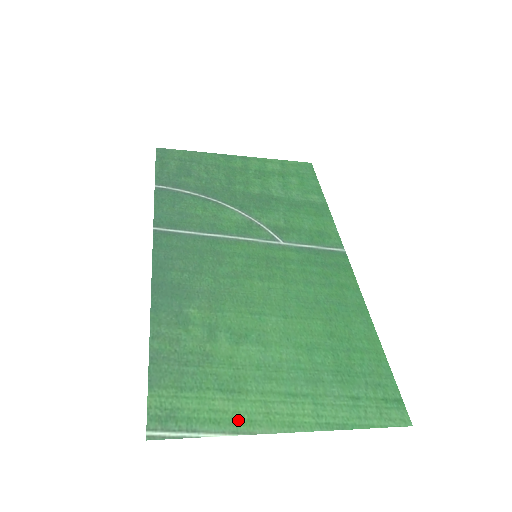
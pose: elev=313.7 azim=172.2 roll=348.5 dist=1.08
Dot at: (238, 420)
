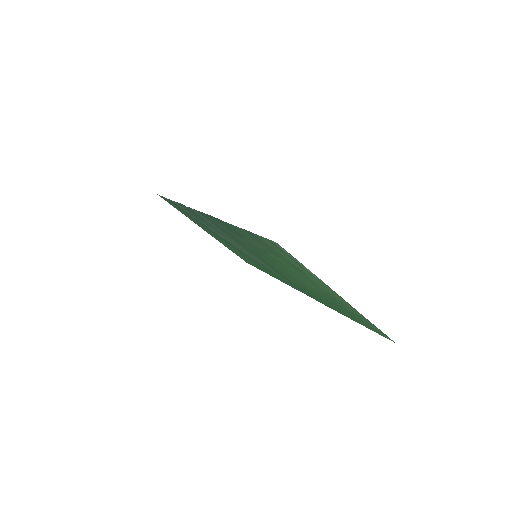
Dot at: (314, 276)
